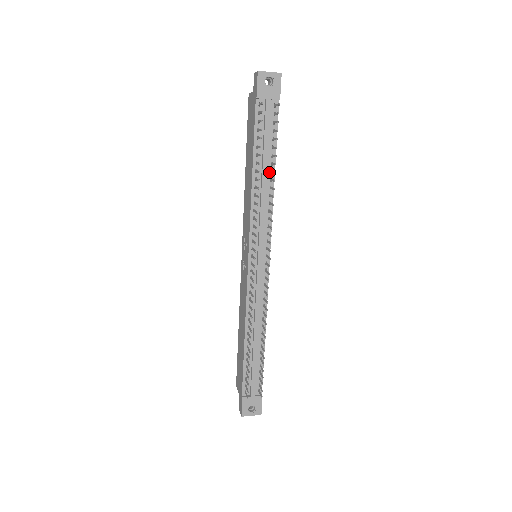
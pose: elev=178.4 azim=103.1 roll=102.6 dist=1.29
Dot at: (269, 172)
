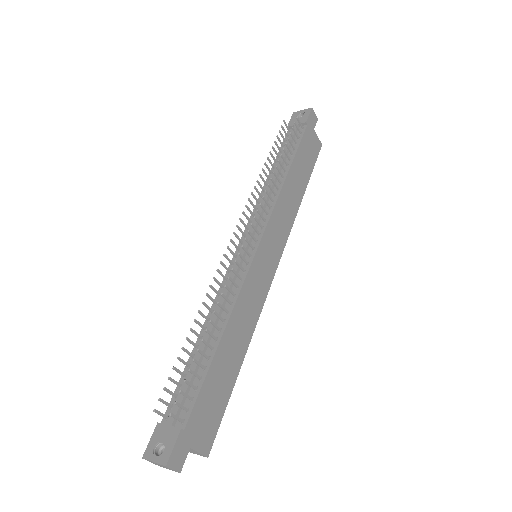
Dot at: (283, 172)
